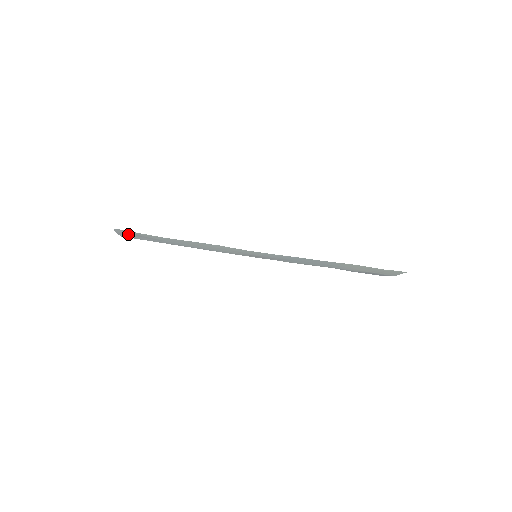
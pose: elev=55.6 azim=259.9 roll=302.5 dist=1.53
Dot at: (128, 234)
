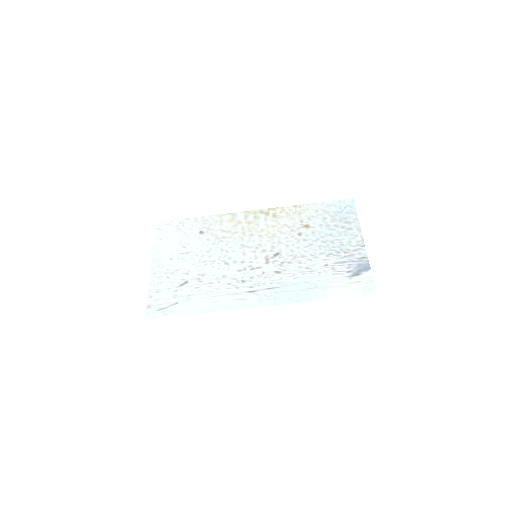
Dot at: (154, 308)
